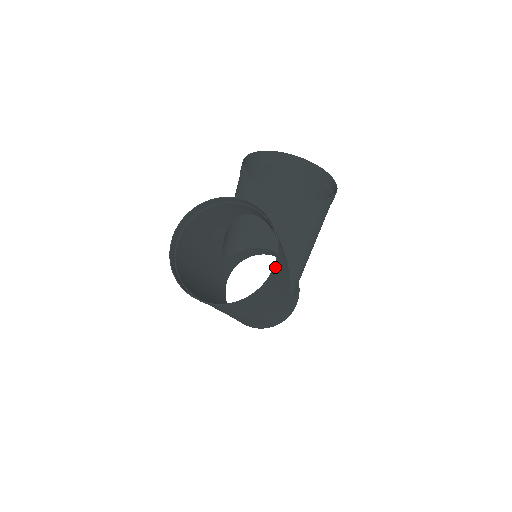
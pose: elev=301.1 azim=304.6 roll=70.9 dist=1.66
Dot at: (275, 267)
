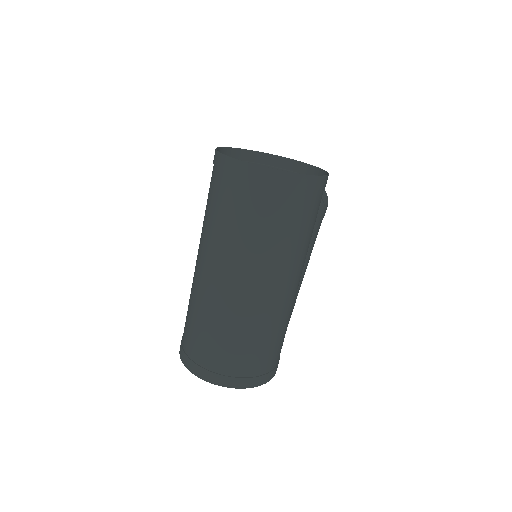
Dot at: occluded
